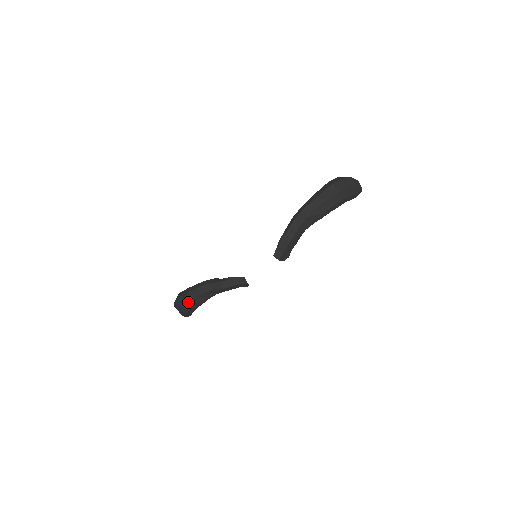
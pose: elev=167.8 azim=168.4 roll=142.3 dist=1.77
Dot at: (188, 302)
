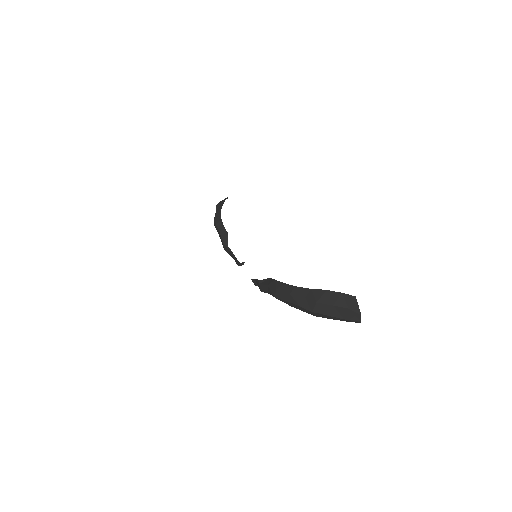
Dot at: occluded
